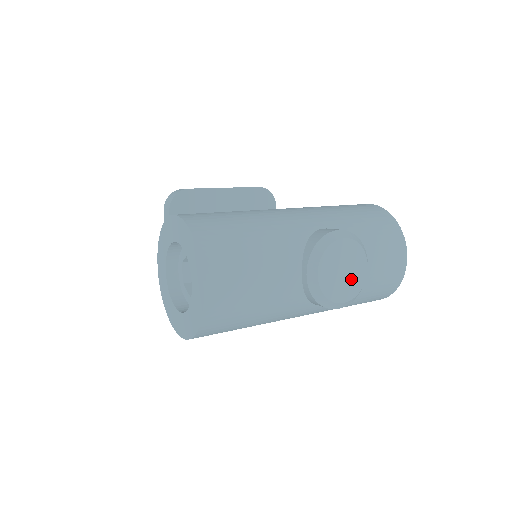
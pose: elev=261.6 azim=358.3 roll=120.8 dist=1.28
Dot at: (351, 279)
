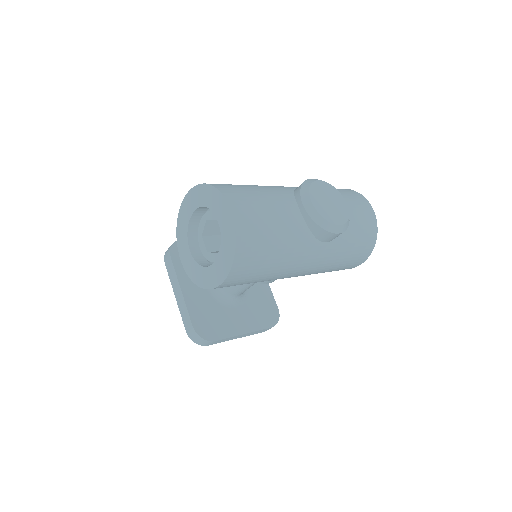
Dot at: (338, 209)
